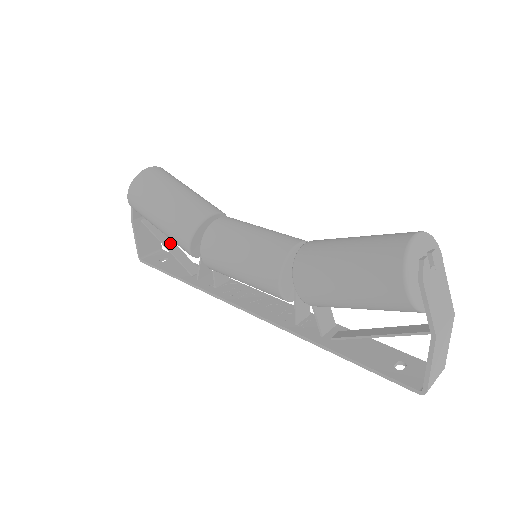
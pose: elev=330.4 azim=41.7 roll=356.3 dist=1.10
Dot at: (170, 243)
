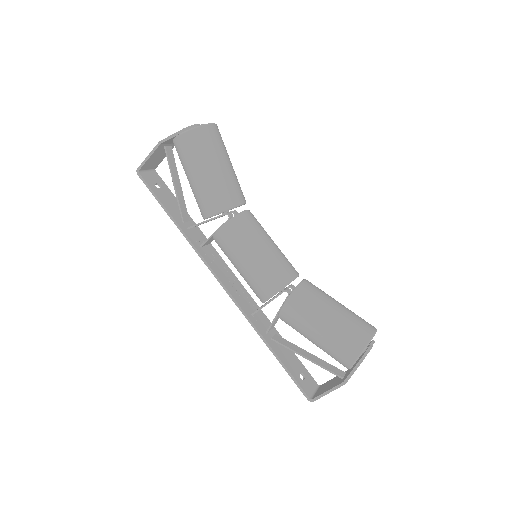
Dot at: (178, 182)
